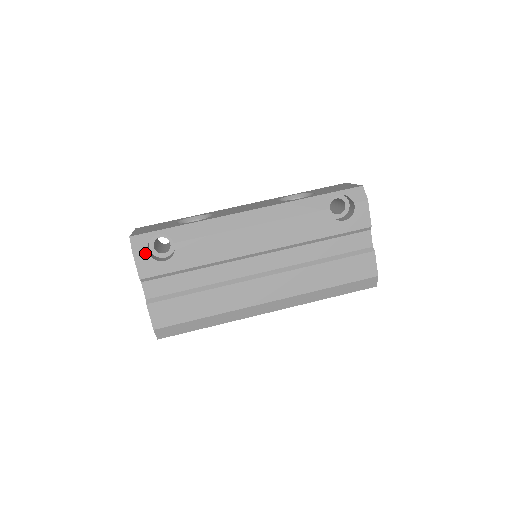
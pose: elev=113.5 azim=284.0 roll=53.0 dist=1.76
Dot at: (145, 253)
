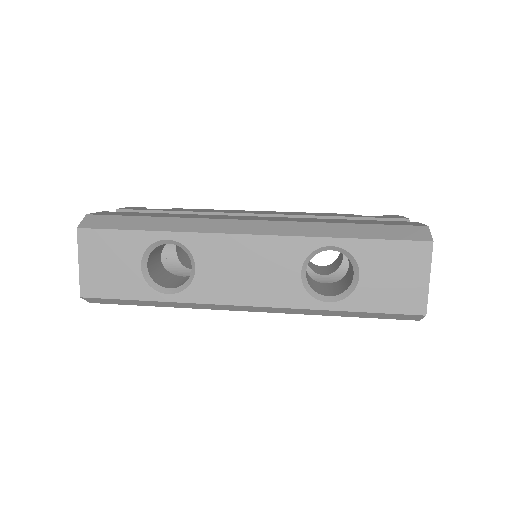
Dot at: occluded
